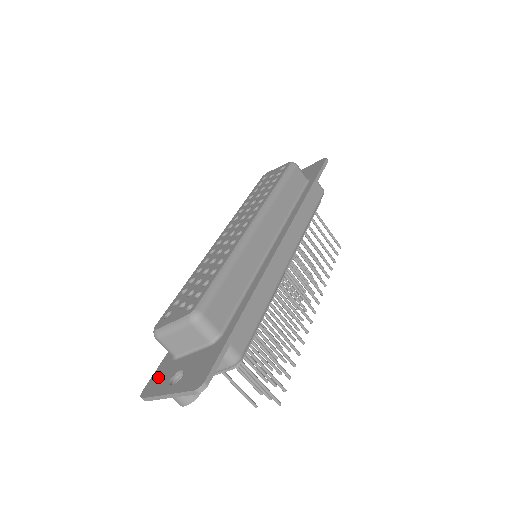
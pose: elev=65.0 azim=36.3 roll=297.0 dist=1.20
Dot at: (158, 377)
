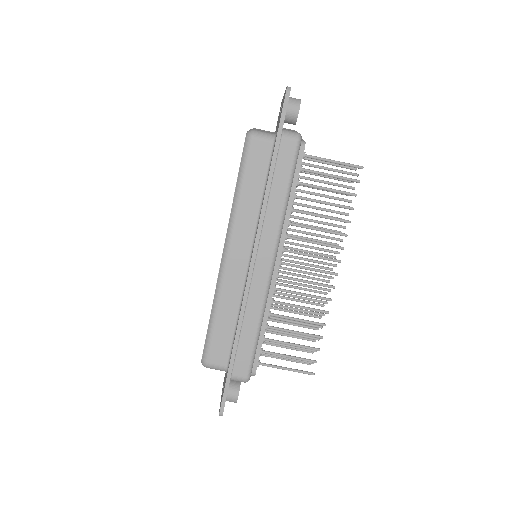
Dot at: occluded
